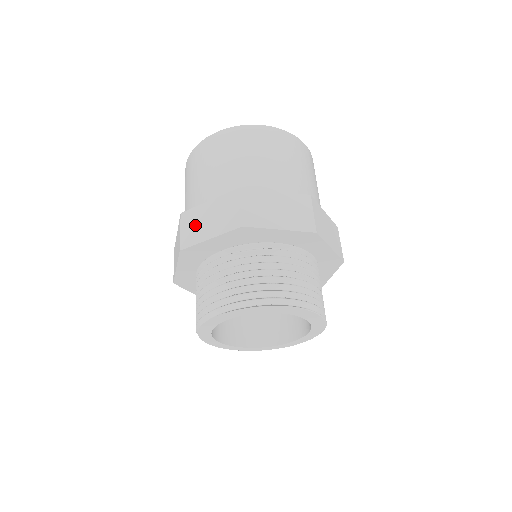
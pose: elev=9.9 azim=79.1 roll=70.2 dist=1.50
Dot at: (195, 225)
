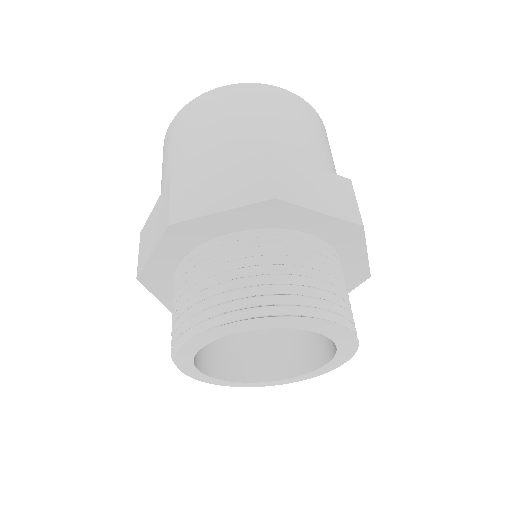
Dot at: (195, 192)
